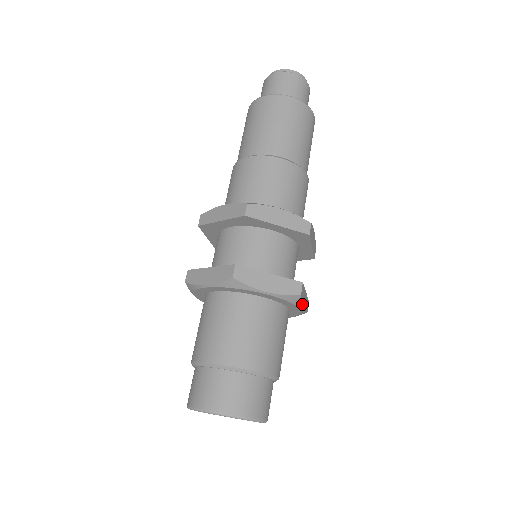
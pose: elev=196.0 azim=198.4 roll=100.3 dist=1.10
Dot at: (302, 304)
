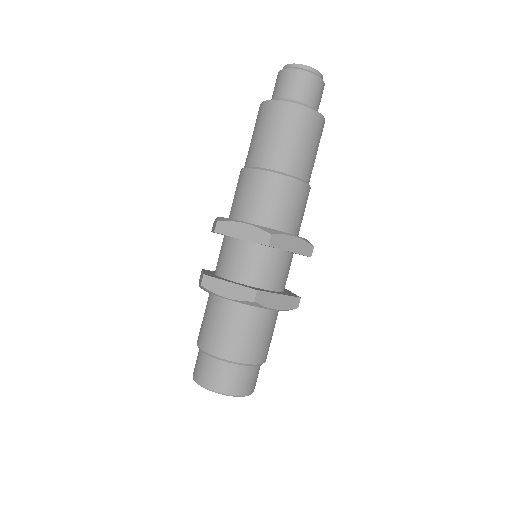
Dot at: (266, 306)
